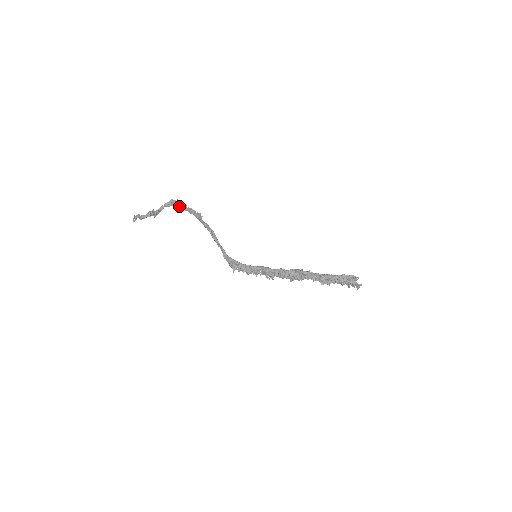
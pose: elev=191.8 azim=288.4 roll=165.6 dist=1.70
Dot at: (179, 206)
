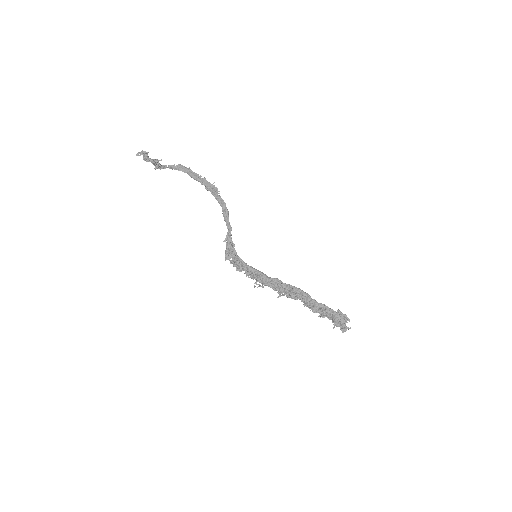
Dot at: (190, 173)
